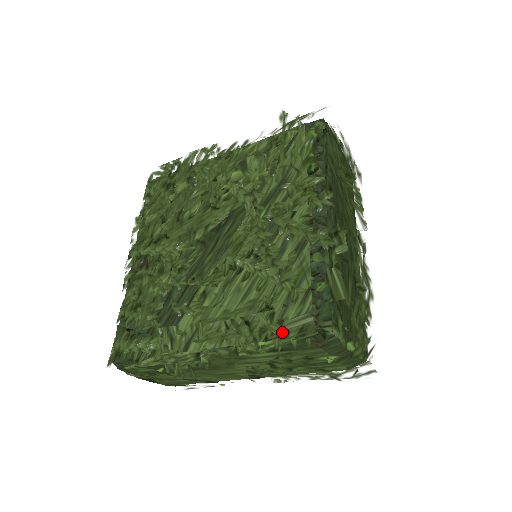
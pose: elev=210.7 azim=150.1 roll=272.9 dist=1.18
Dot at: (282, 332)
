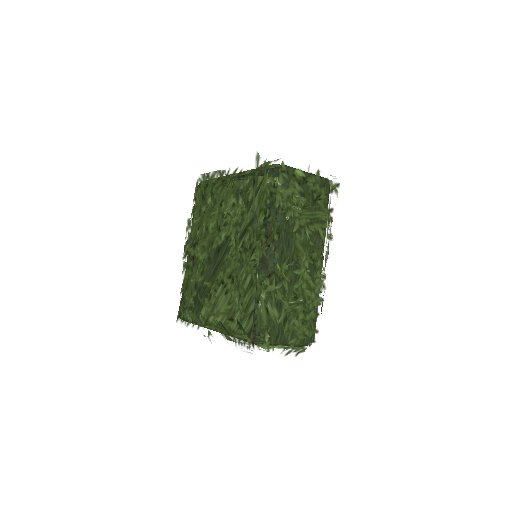
Dot at: (236, 337)
